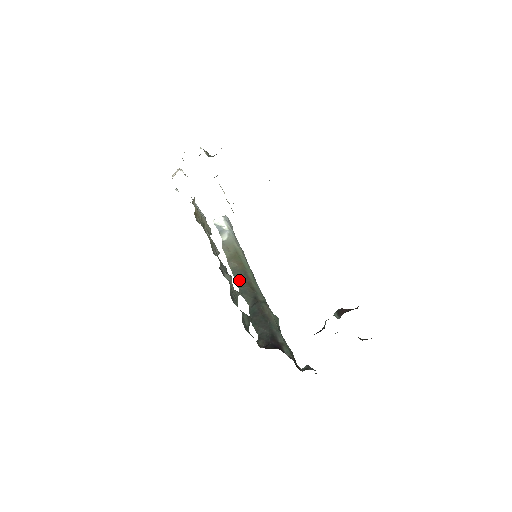
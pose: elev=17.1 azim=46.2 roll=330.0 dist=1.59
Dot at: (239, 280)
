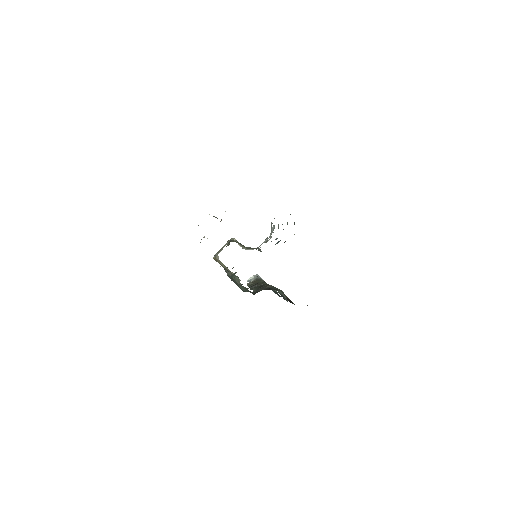
Dot at: (252, 286)
